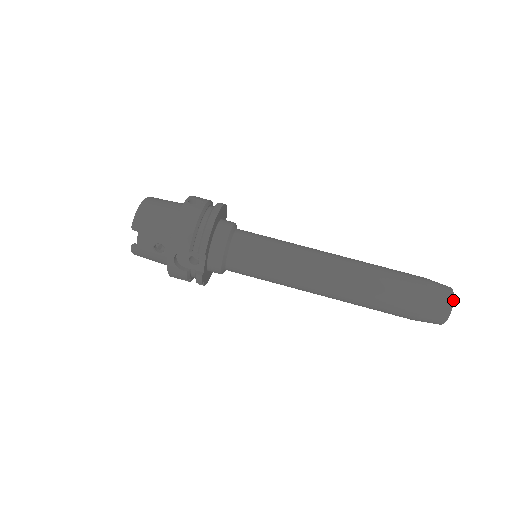
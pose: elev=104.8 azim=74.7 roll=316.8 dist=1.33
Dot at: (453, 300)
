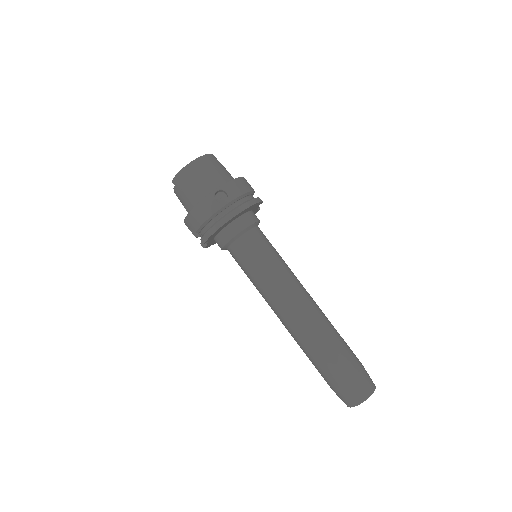
Dot at: (358, 404)
